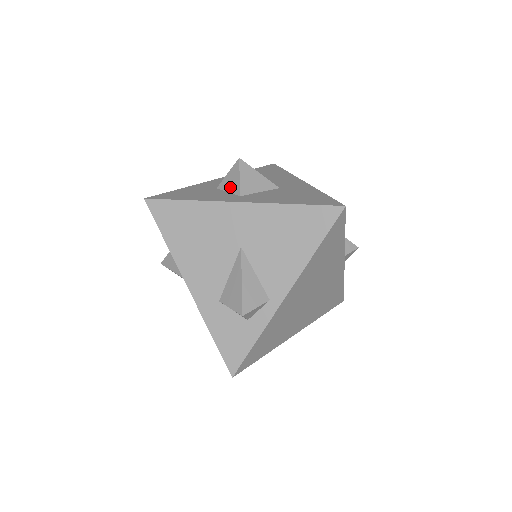
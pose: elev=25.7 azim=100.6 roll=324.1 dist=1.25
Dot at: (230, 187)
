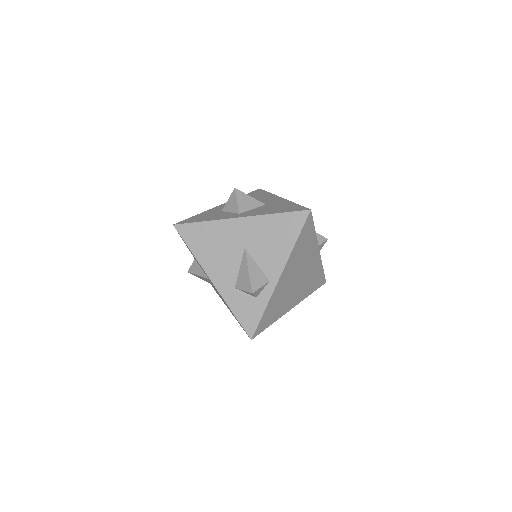
Dot at: (231, 209)
